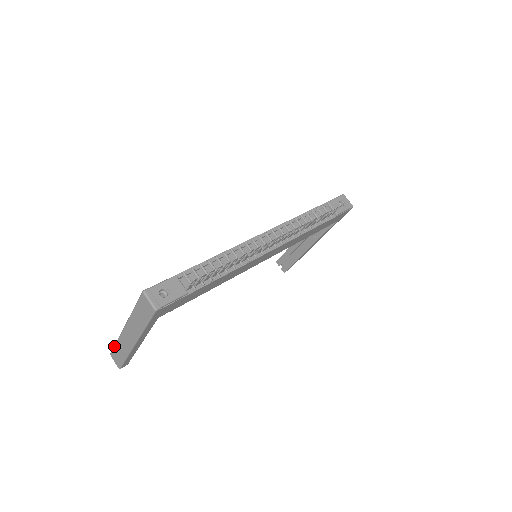
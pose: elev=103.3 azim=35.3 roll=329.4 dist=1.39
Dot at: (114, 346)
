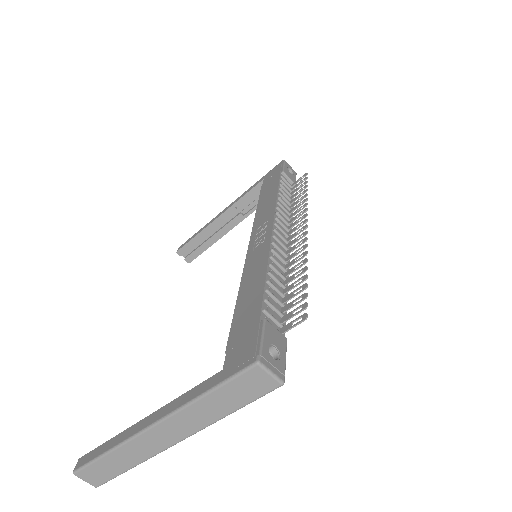
Dot at: (97, 459)
